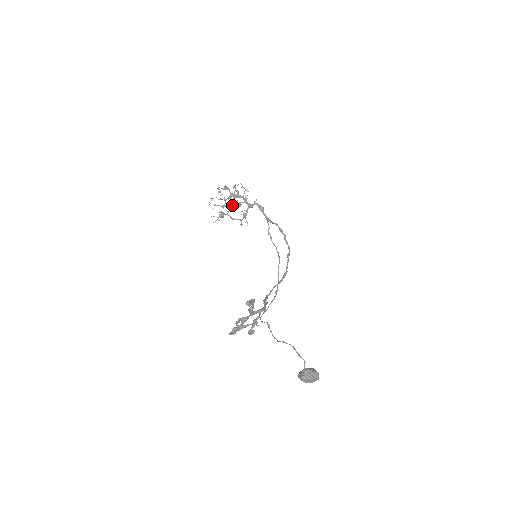
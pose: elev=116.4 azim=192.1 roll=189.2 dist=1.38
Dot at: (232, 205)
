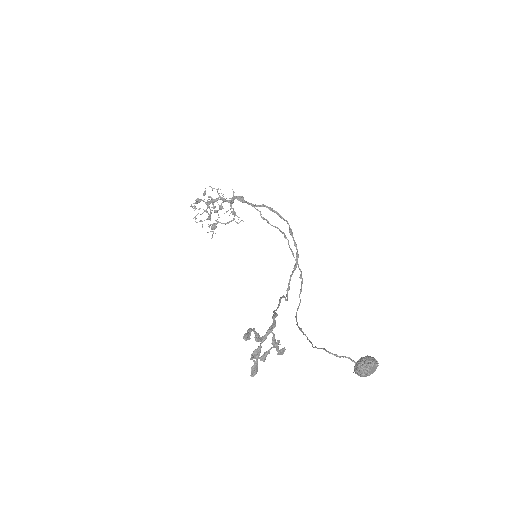
Dot at: occluded
